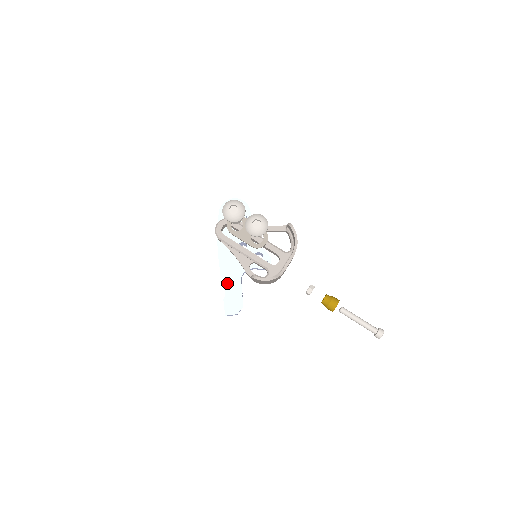
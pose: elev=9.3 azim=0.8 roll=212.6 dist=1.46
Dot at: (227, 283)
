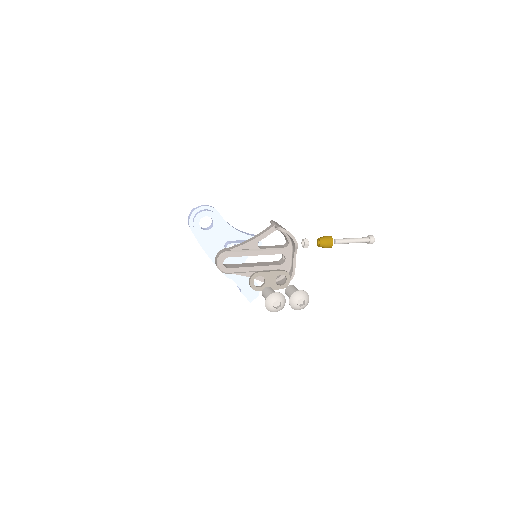
Dot at: (236, 280)
